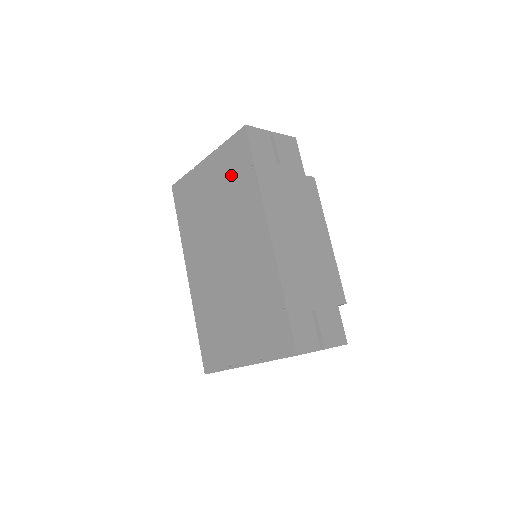
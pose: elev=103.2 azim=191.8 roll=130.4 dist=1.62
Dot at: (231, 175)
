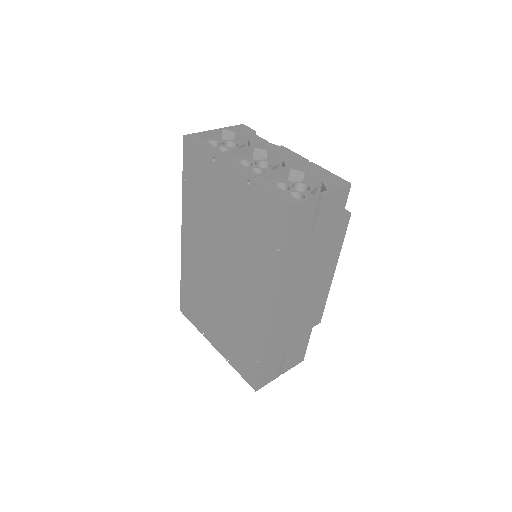
Dot at: (254, 225)
